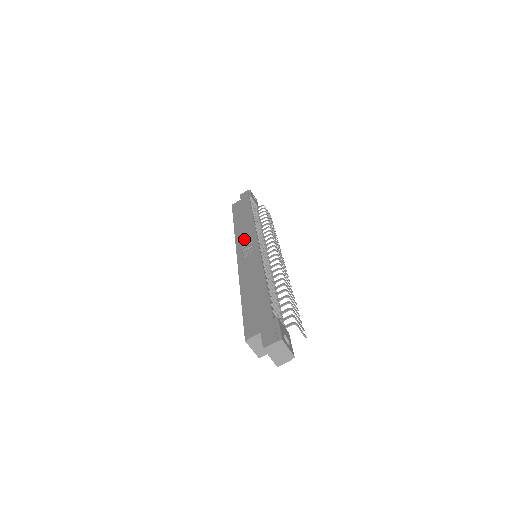
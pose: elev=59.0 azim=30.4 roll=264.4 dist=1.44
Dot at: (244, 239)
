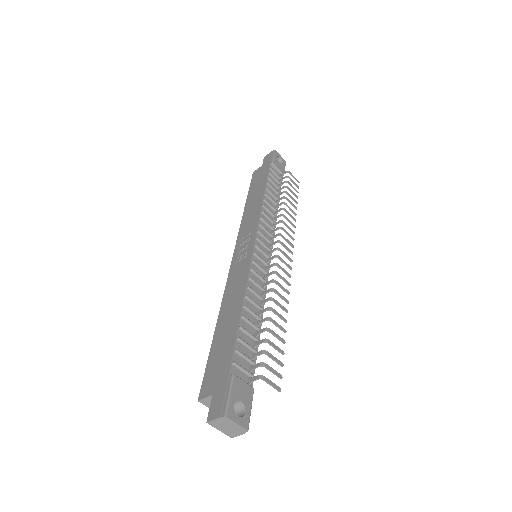
Dot at: (245, 232)
